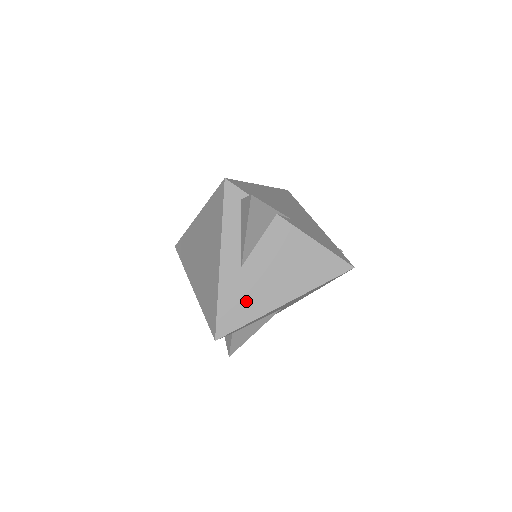
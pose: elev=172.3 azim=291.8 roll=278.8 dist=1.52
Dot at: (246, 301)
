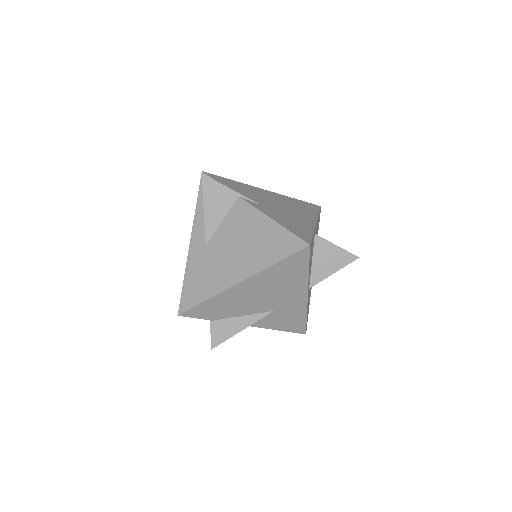
Dot at: (206, 279)
